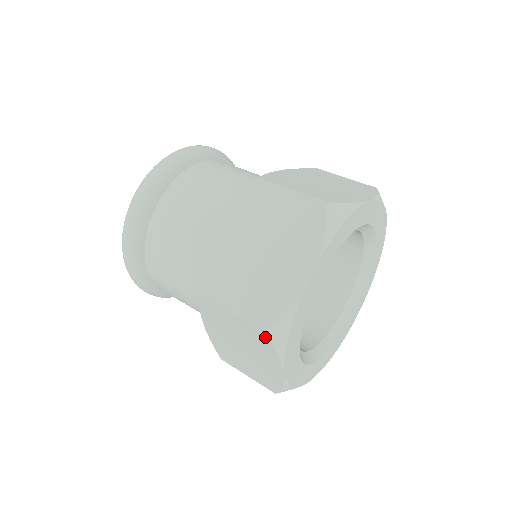
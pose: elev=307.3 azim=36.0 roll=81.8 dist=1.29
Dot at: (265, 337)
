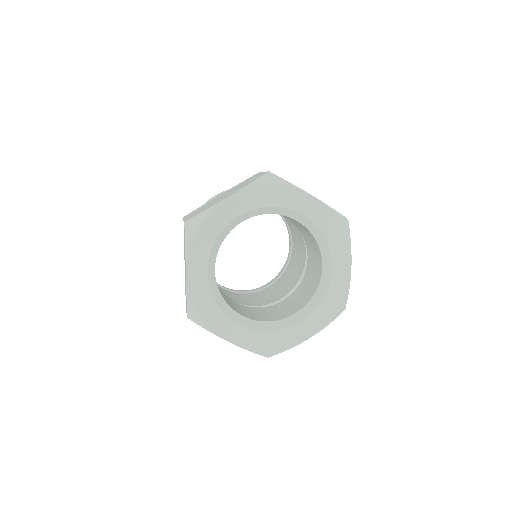
Dot at: (185, 230)
